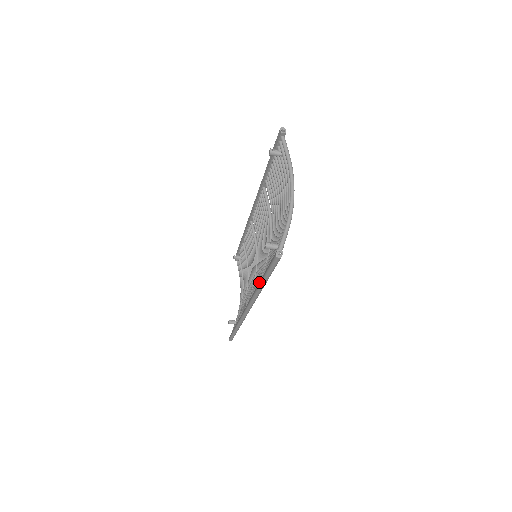
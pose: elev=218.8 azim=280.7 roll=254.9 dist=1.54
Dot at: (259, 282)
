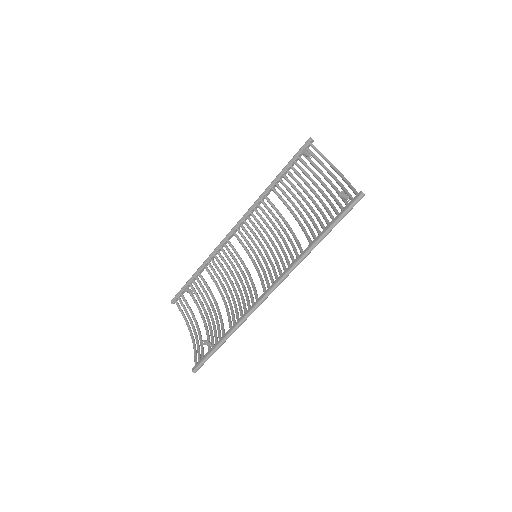
Dot at: (312, 241)
